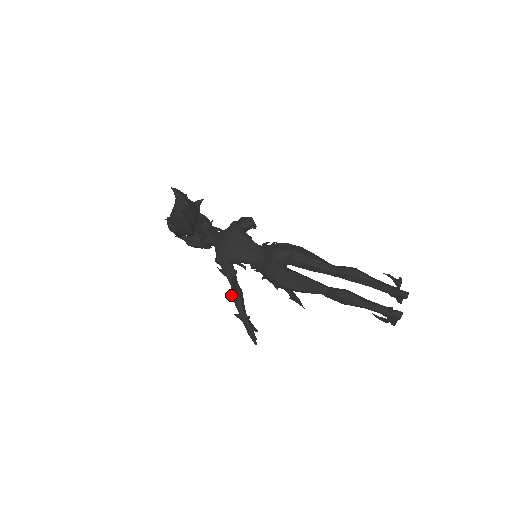
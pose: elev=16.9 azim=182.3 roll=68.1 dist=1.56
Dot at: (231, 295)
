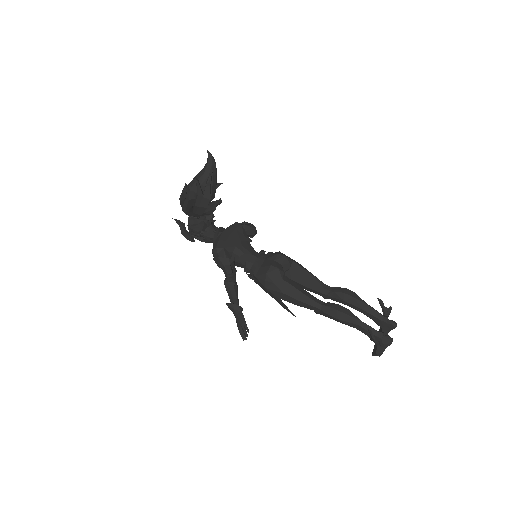
Dot at: (226, 284)
